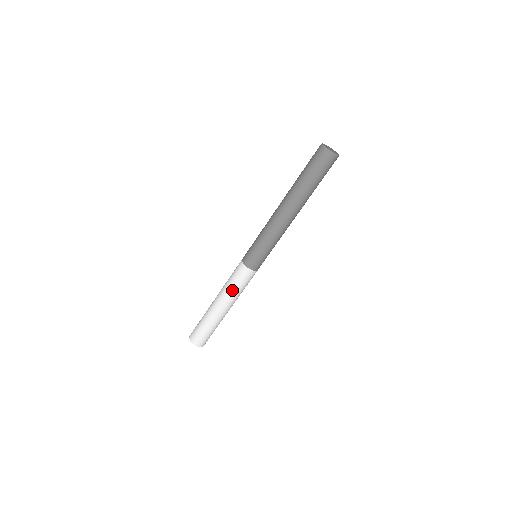
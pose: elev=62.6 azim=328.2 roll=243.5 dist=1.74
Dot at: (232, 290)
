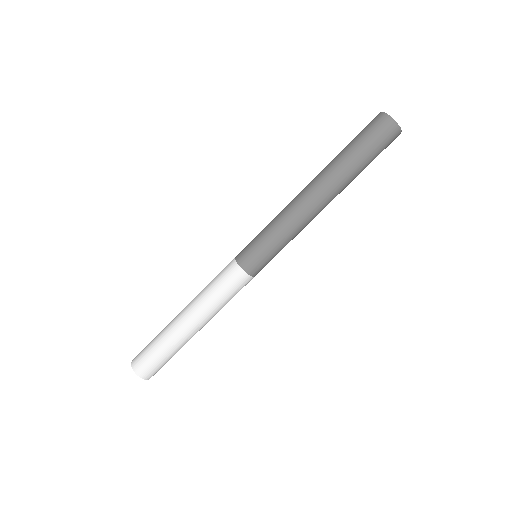
Dot at: (207, 293)
